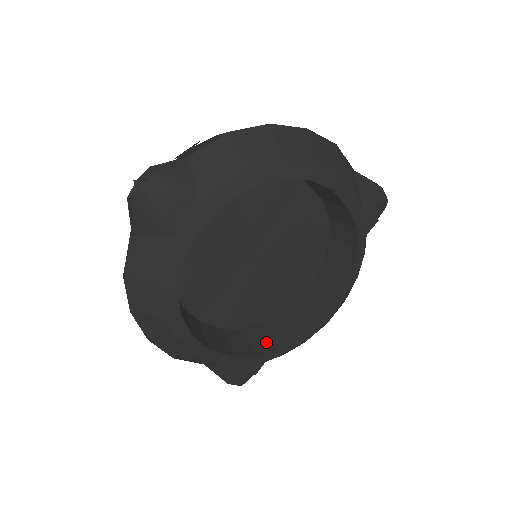
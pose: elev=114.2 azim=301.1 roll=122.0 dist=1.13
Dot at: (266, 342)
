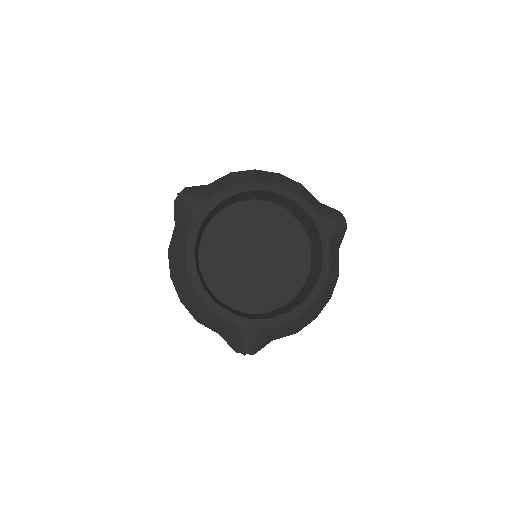
Dot at: (263, 317)
